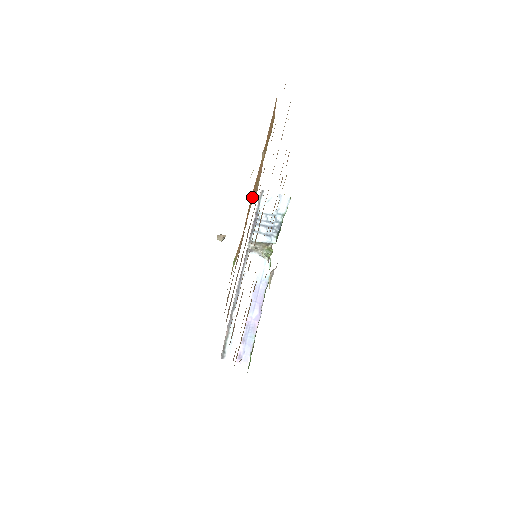
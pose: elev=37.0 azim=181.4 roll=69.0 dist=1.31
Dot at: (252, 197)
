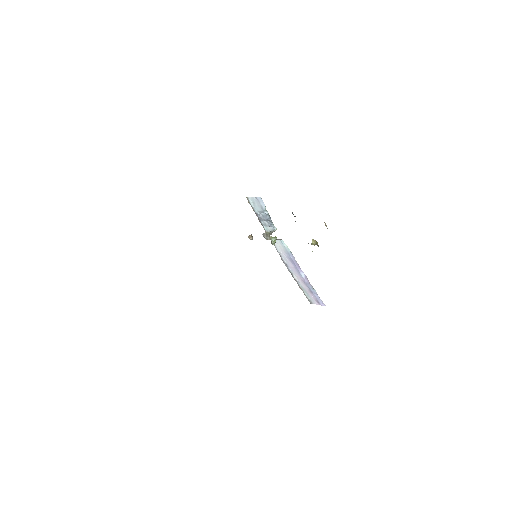
Dot at: occluded
